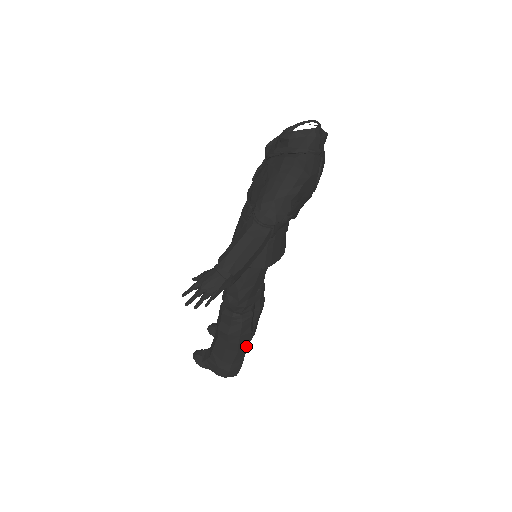
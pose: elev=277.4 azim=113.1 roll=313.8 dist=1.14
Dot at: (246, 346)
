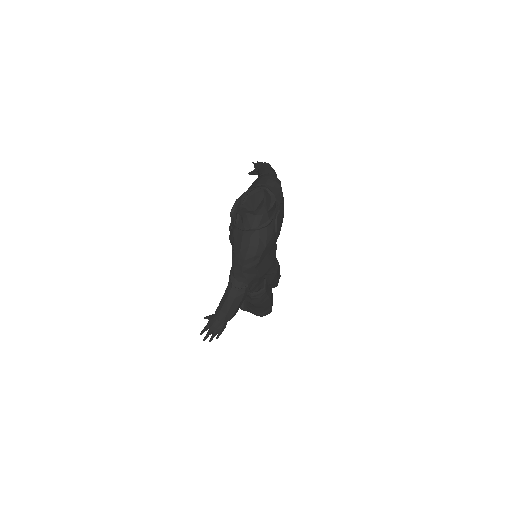
Dot at: (270, 303)
